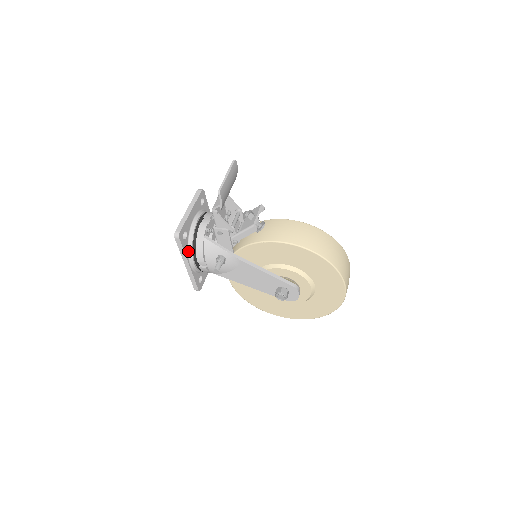
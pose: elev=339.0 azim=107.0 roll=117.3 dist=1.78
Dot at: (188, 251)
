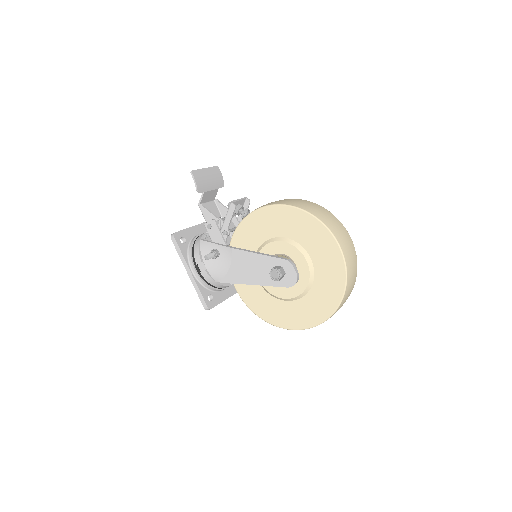
Dot at: (188, 256)
